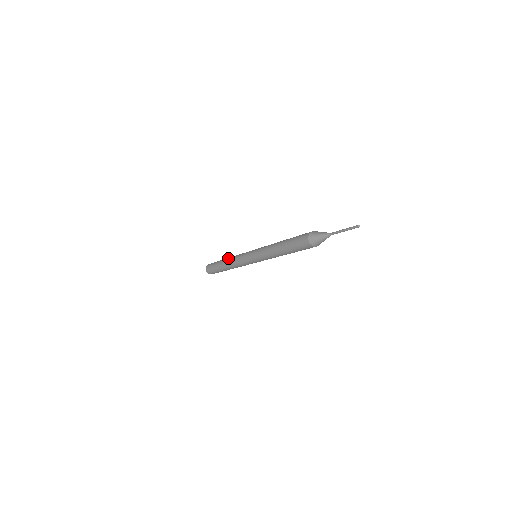
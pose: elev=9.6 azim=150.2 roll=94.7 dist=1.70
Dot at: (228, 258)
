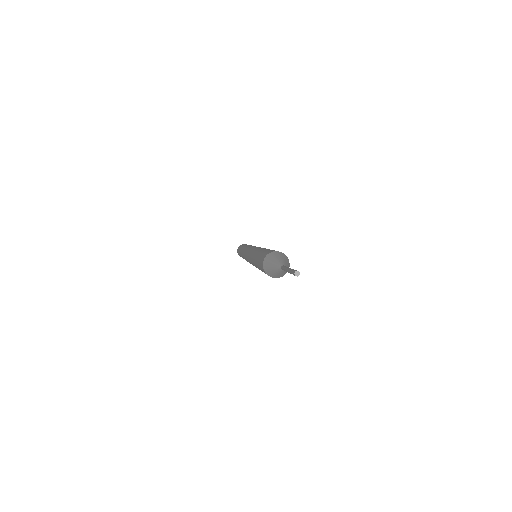
Dot at: (241, 250)
